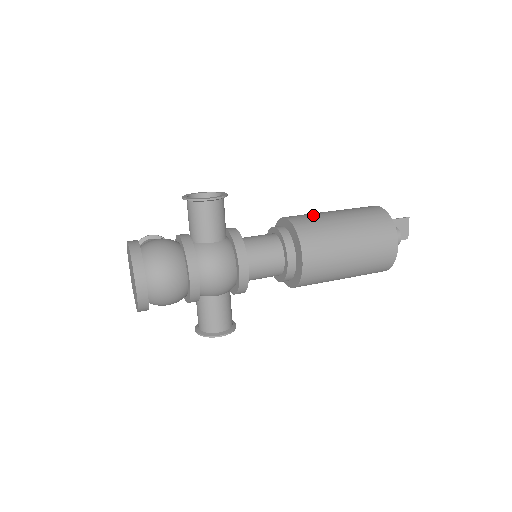
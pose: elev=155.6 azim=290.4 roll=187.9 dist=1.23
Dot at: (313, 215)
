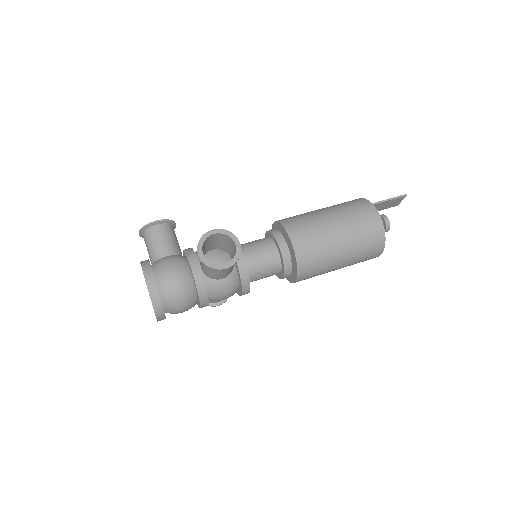
Dot at: (316, 236)
